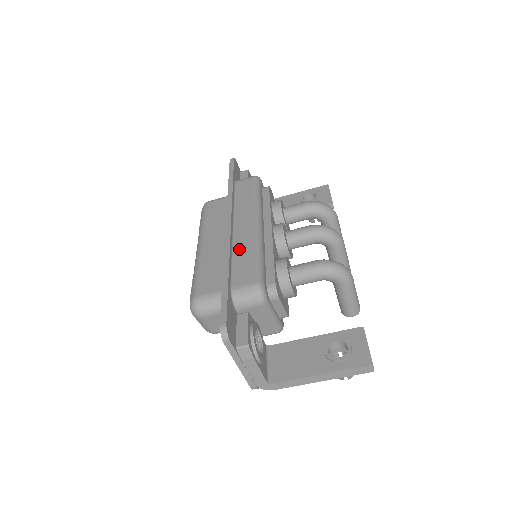
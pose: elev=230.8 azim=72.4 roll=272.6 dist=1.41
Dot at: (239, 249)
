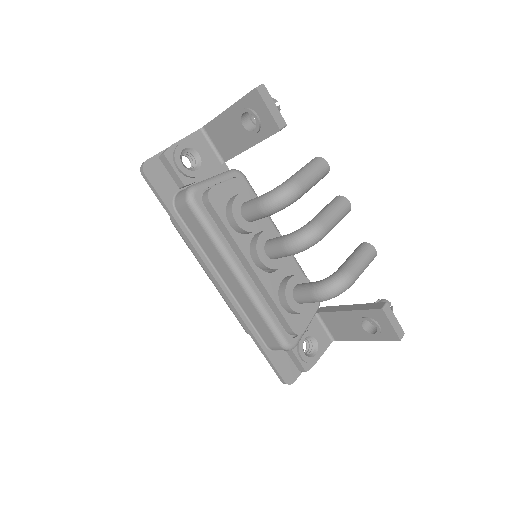
Dot at: (246, 309)
